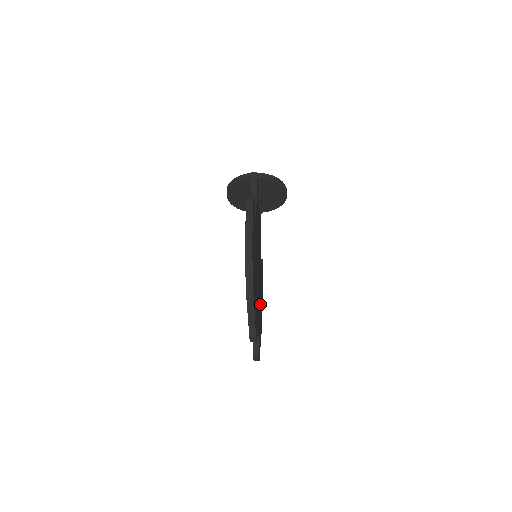
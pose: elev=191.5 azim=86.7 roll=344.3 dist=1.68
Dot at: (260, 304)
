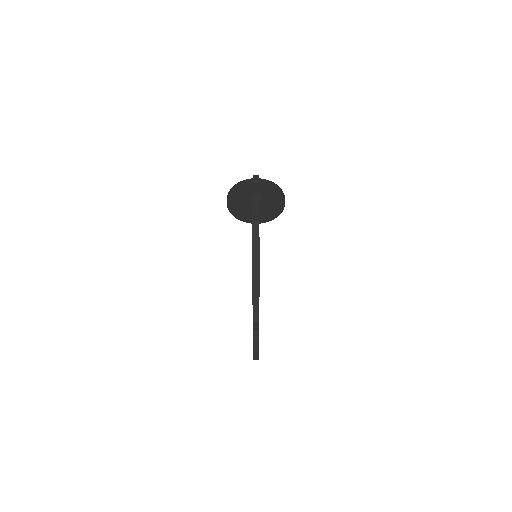
Dot at: occluded
